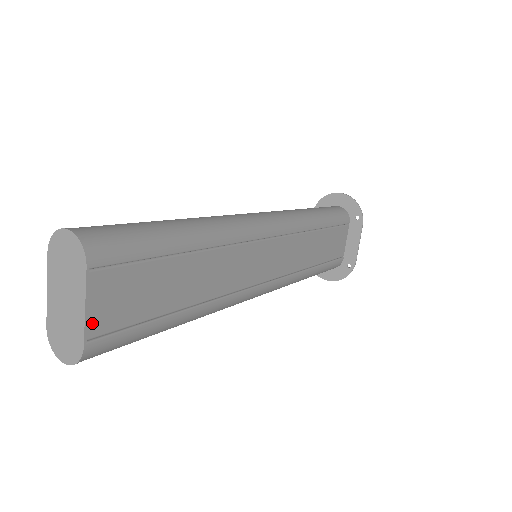
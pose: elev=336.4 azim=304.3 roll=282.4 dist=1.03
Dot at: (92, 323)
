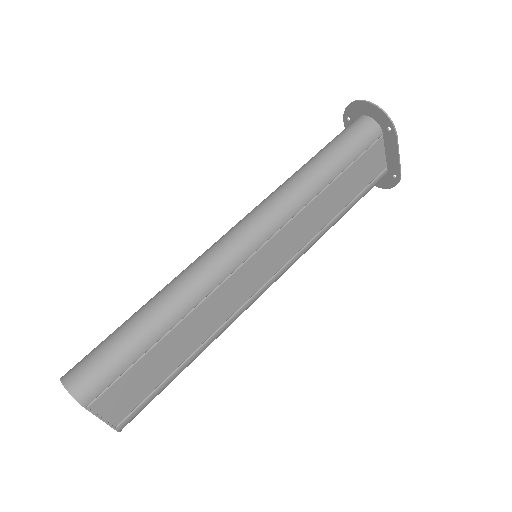
Dot at: (112, 419)
